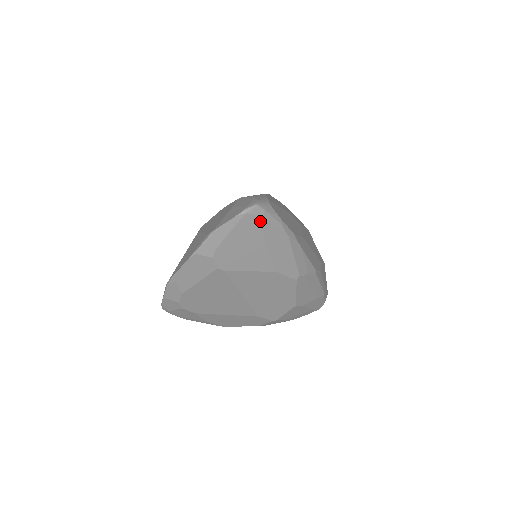
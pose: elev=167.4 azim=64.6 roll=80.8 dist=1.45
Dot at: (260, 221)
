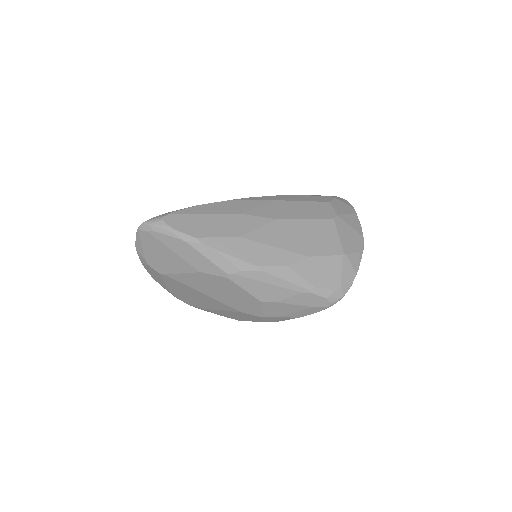
Dot at: (152, 234)
